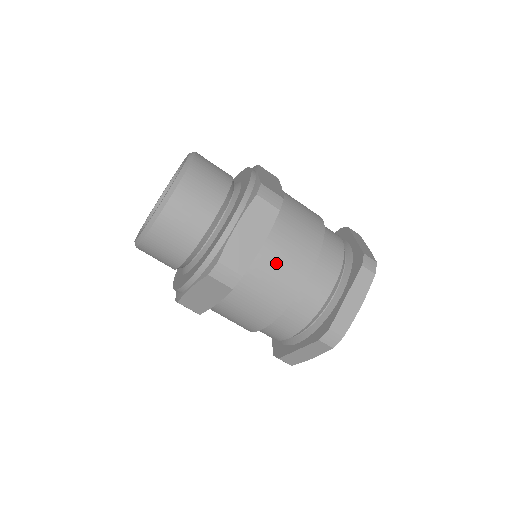
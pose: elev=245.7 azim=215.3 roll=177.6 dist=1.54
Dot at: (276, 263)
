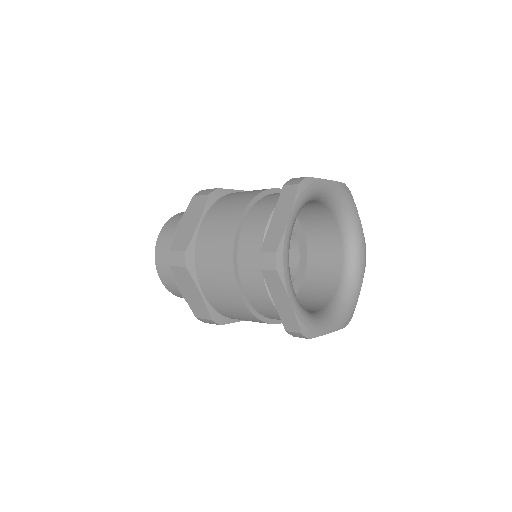
Dot at: (212, 230)
